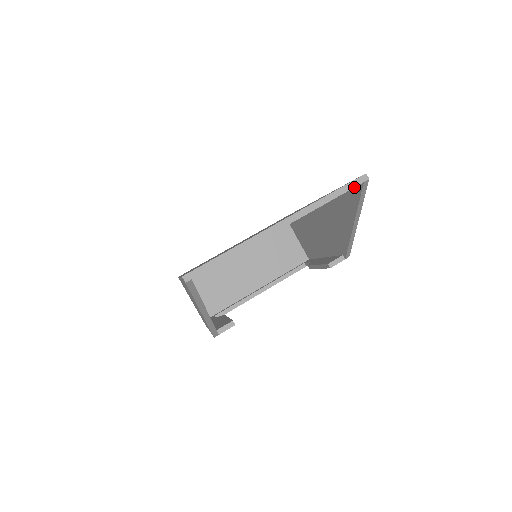
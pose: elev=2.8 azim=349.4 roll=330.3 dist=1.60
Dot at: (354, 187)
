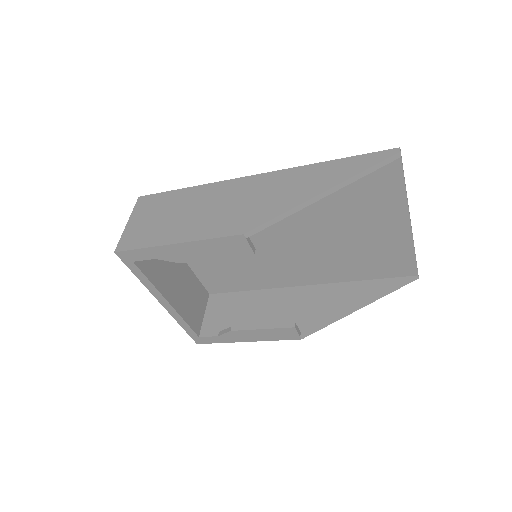
Dot at: (399, 277)
